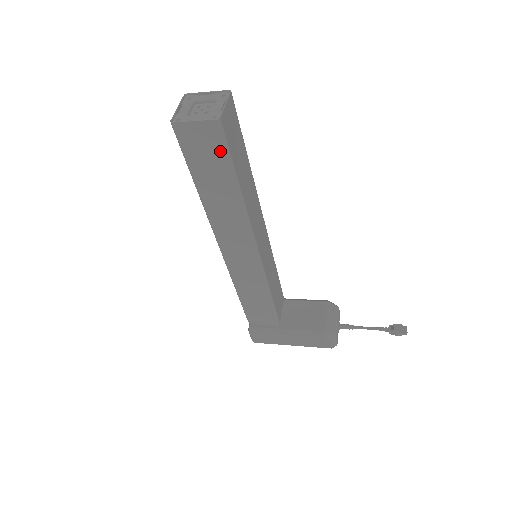
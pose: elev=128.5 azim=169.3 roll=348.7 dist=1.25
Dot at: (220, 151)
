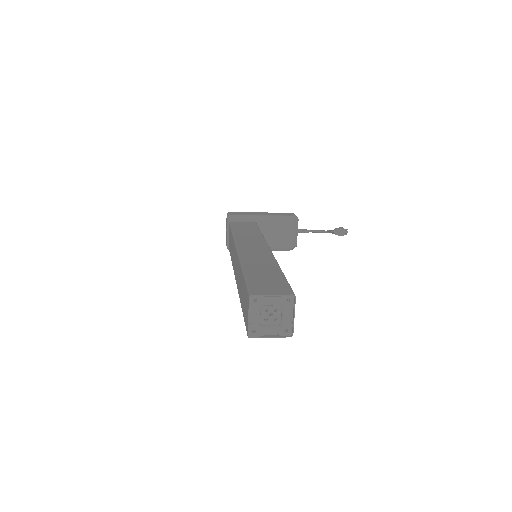
Dot at: occluded
